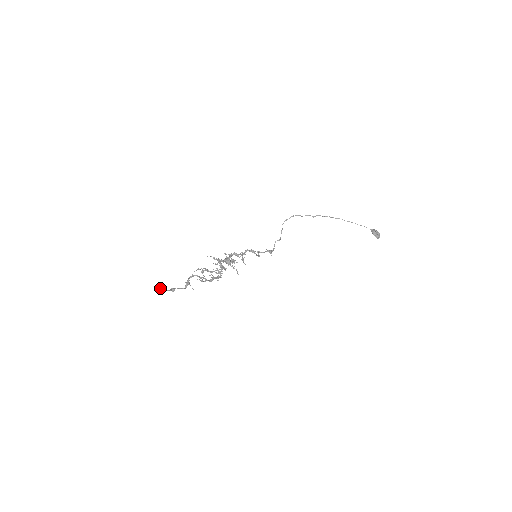
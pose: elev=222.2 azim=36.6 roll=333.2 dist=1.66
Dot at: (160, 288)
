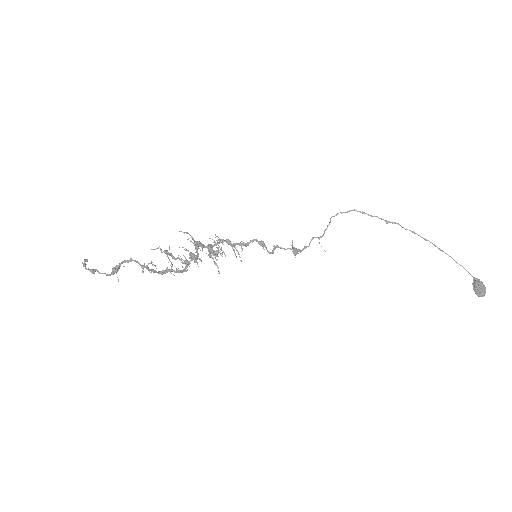
Dot at: (84, 260)
